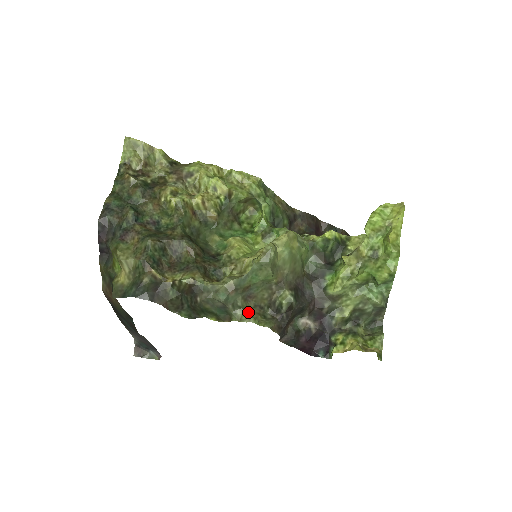
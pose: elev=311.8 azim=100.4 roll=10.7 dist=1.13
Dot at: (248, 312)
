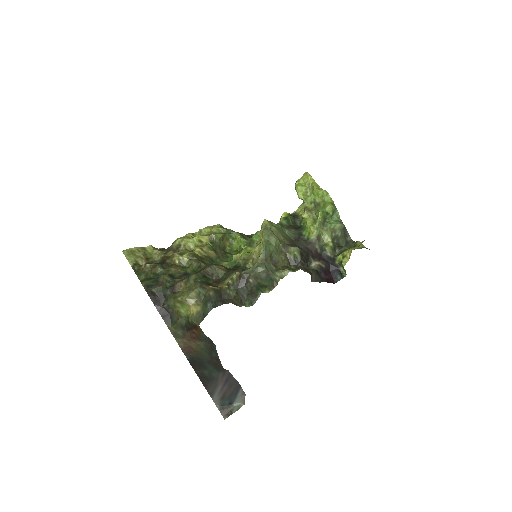
Dot at: (283, 270)
